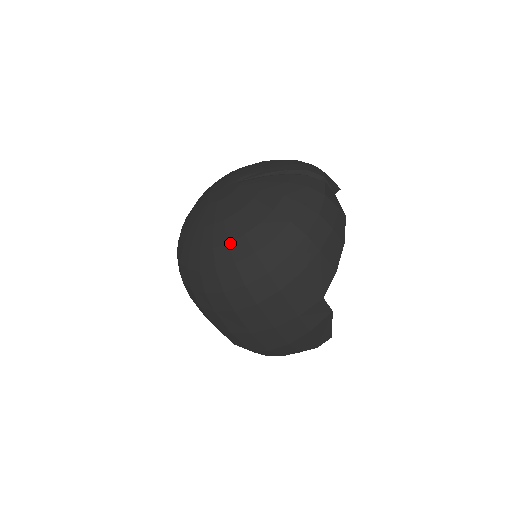
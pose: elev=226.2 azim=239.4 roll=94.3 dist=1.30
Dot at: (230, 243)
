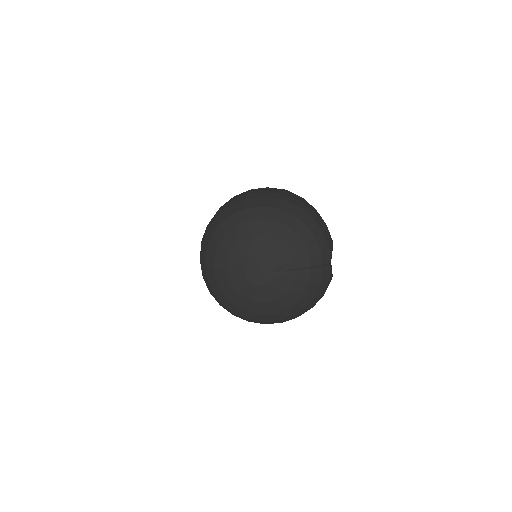
Dot at: (263, 315)
